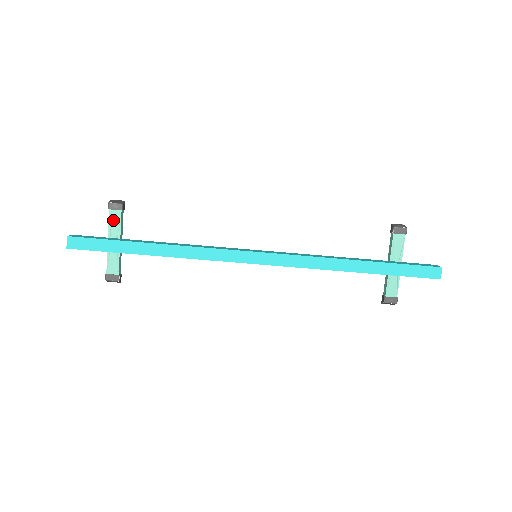
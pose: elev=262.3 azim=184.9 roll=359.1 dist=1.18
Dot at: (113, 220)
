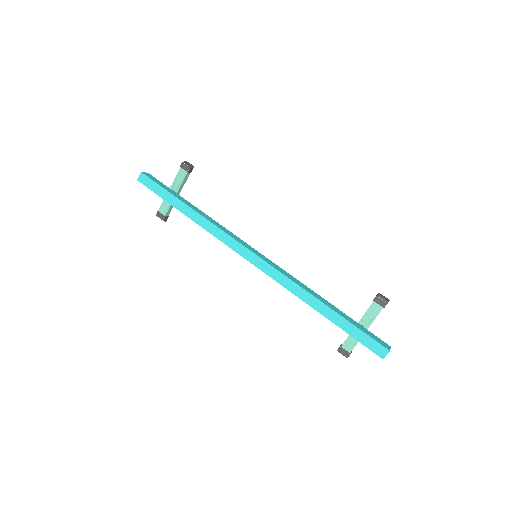
Dot at: (179, 176)
